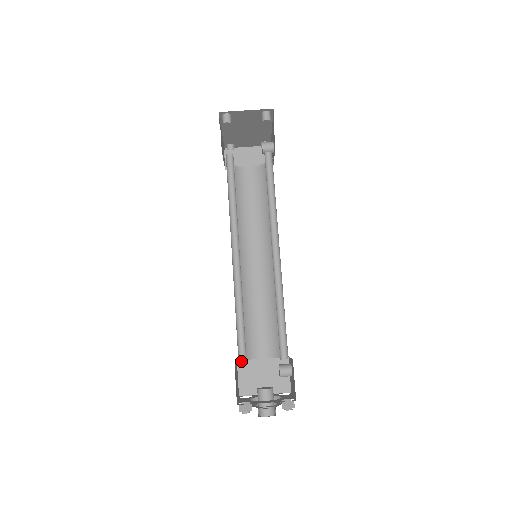
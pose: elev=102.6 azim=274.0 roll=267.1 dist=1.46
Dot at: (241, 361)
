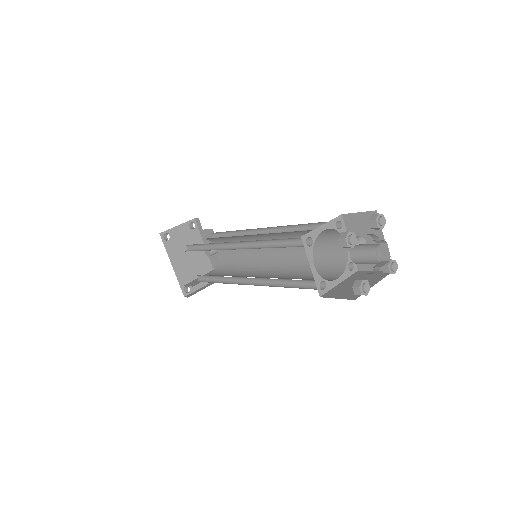
Dot at: (308, 247)
